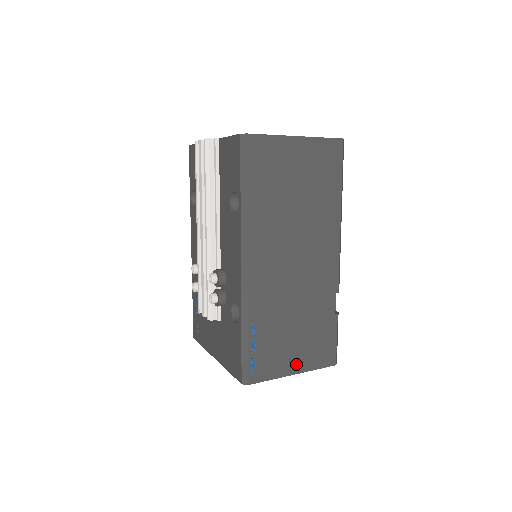
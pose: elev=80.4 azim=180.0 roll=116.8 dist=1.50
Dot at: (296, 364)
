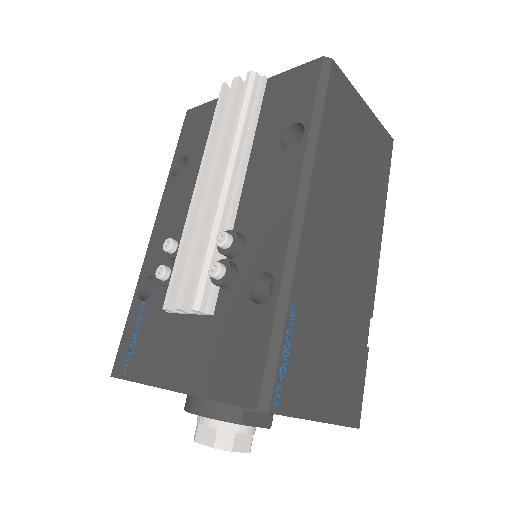
Dot at: (324, 404)
